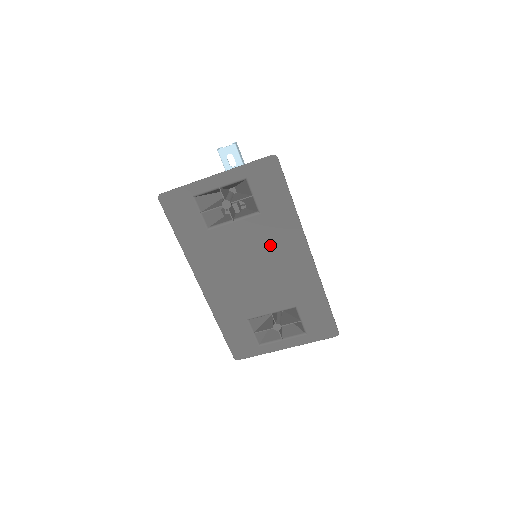
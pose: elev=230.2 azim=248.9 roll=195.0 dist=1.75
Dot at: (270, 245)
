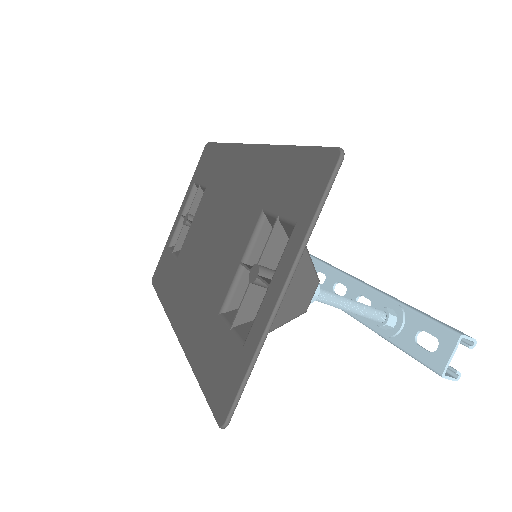
Dot at: (218, 196)
